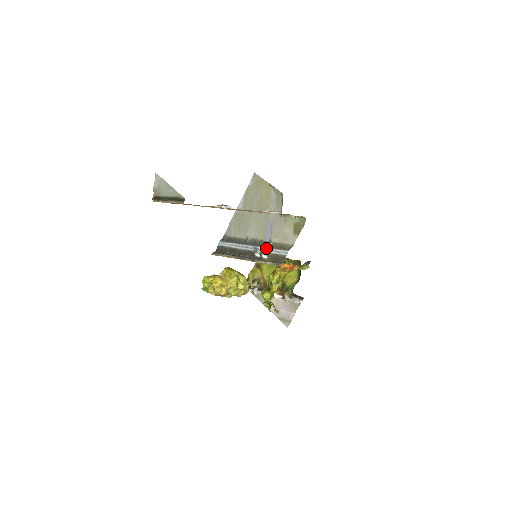
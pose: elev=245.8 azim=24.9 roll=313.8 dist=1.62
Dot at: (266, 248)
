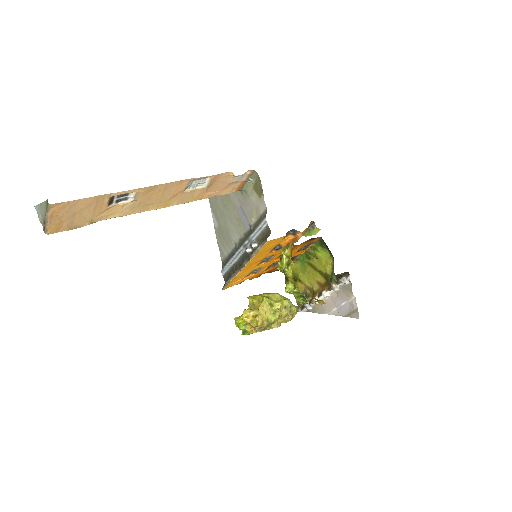
Dot at: (250, 236)
